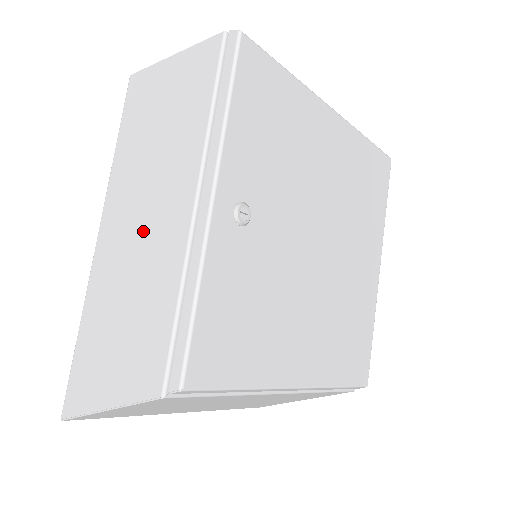
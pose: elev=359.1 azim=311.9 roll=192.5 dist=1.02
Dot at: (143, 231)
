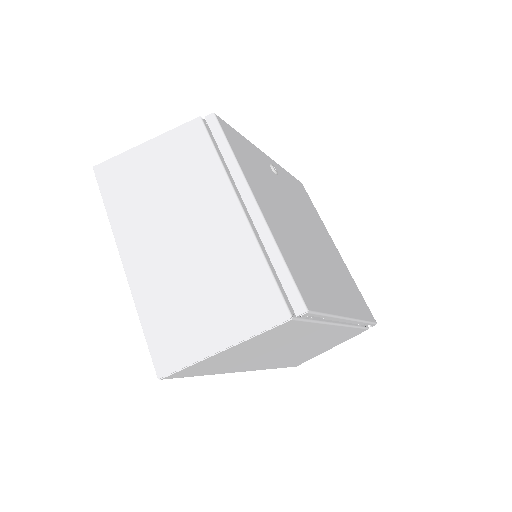
Dot at: occluded
